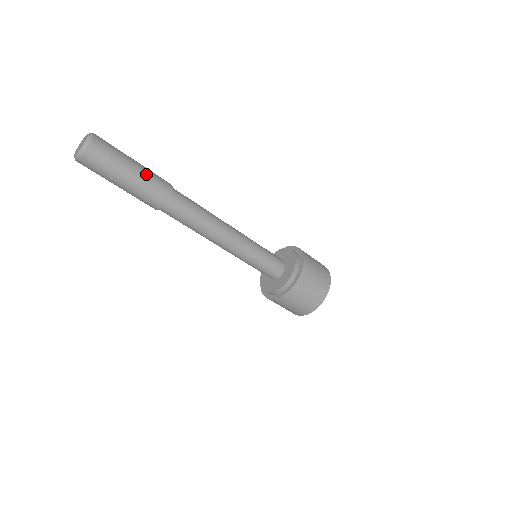
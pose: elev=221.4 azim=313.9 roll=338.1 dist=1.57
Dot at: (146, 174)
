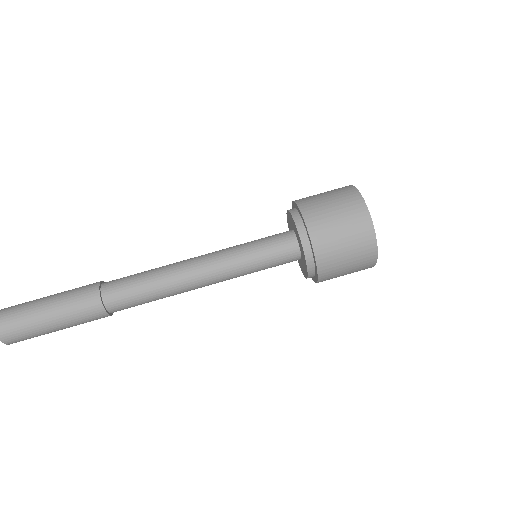
Dot at: (64, 293)
